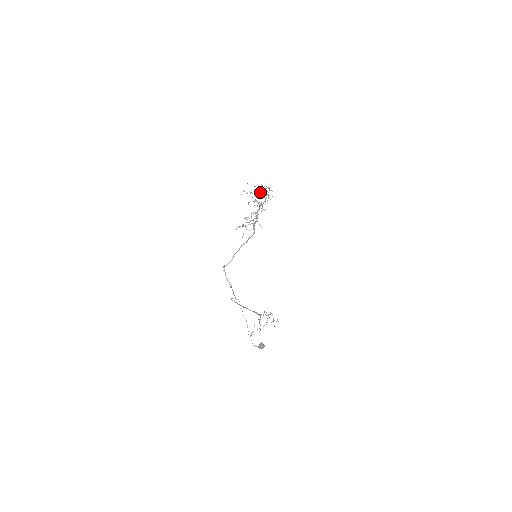
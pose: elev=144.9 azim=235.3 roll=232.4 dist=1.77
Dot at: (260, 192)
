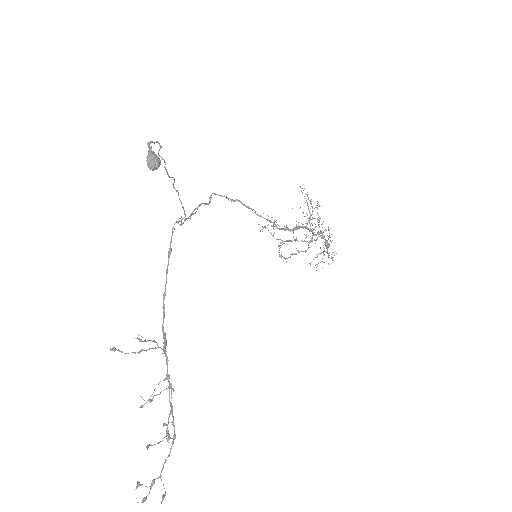
Dot at: (320, 231)
